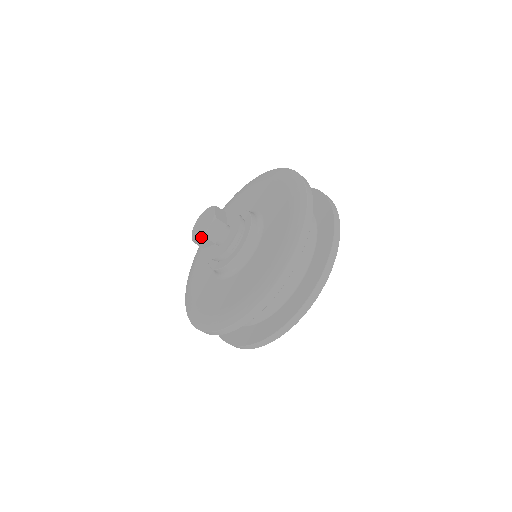
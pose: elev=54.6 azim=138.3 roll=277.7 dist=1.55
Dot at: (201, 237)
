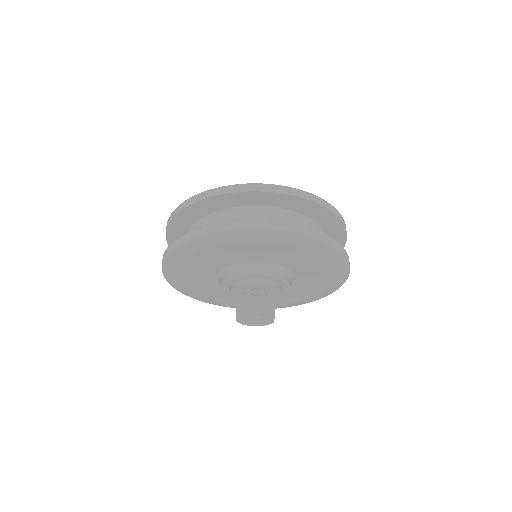
Dot at: occluded
